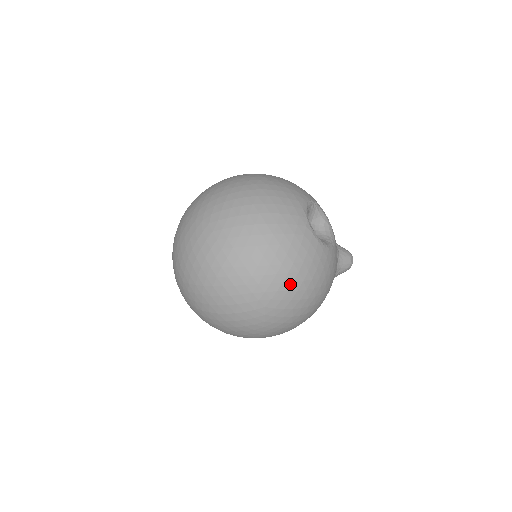
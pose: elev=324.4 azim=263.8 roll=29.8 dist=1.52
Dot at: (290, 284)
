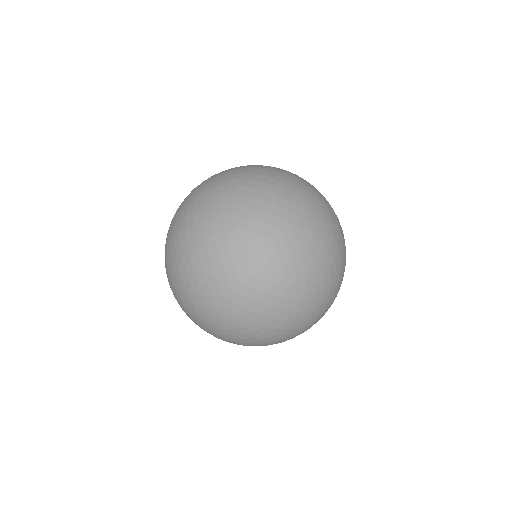
Dot at: occluded
